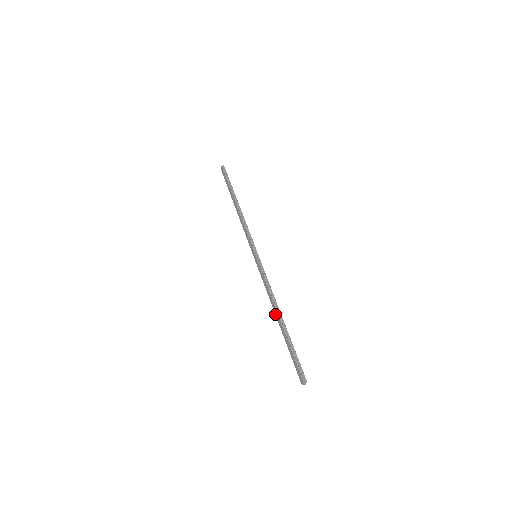
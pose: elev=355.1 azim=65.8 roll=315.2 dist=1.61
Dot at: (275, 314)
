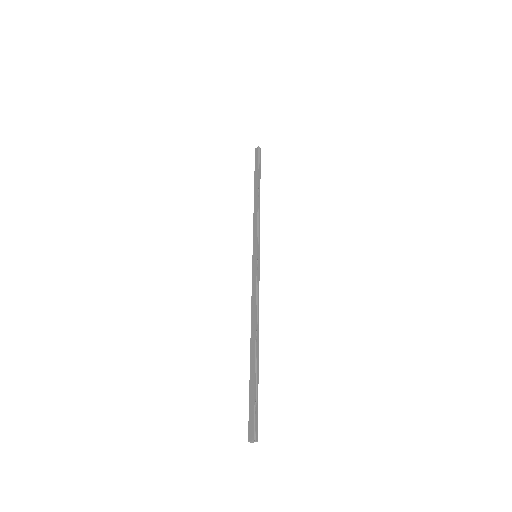
Dot at: (251, 333)
